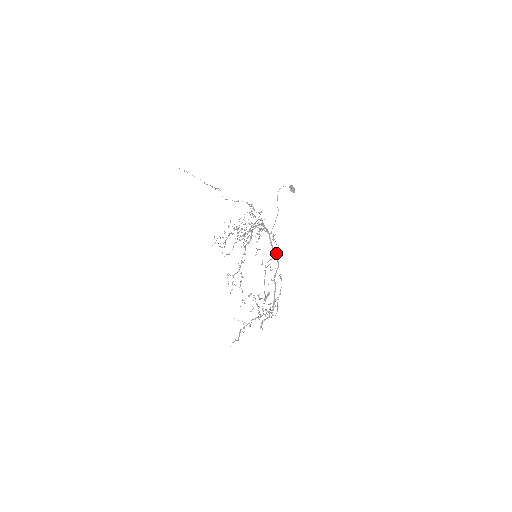
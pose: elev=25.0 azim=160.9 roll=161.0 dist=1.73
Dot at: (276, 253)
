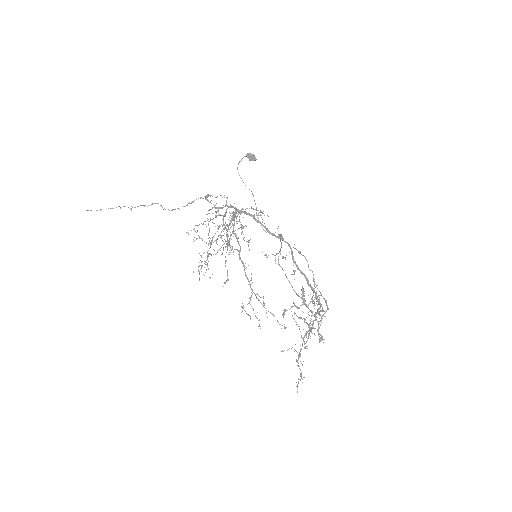
Dot at: occluded
